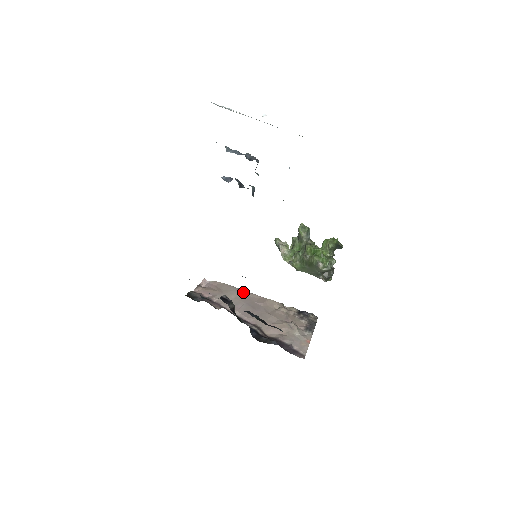
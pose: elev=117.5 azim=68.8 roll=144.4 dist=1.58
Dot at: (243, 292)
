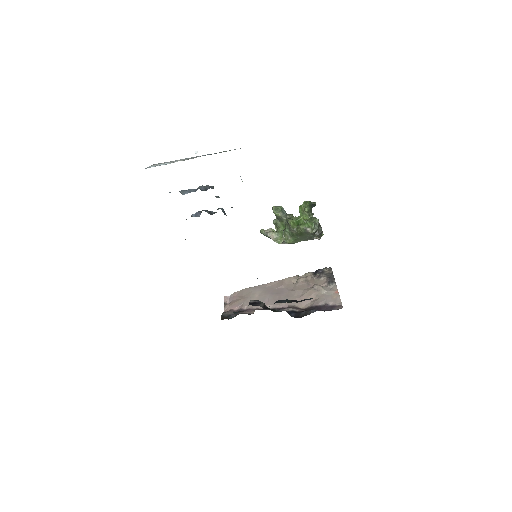
Dot at: (261, 287)
